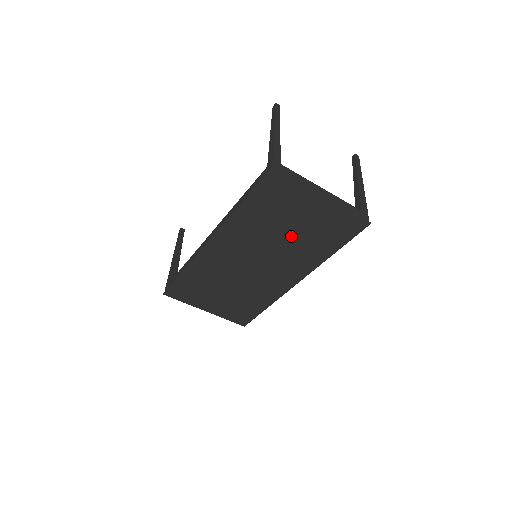
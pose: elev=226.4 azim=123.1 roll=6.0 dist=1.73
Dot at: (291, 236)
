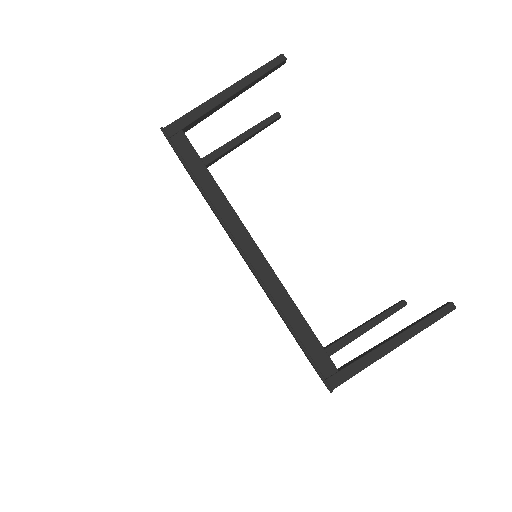
Dot at: occluded
